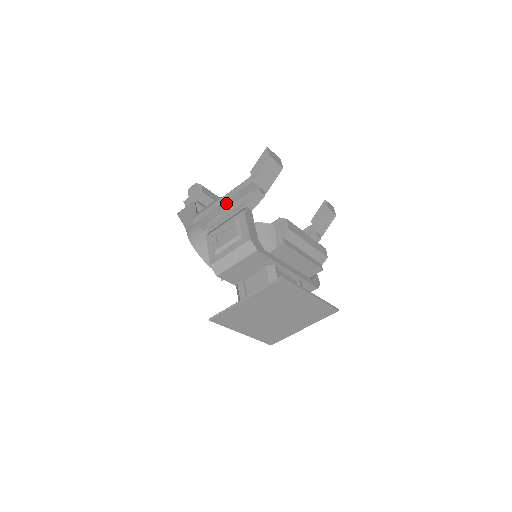
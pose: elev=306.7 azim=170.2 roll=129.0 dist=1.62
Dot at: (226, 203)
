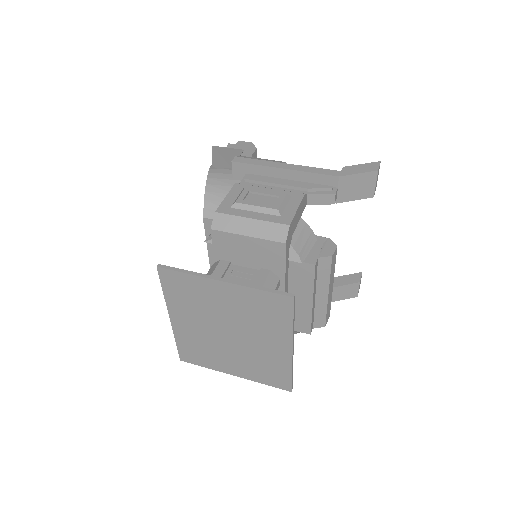
Dot at: (288, 172)
